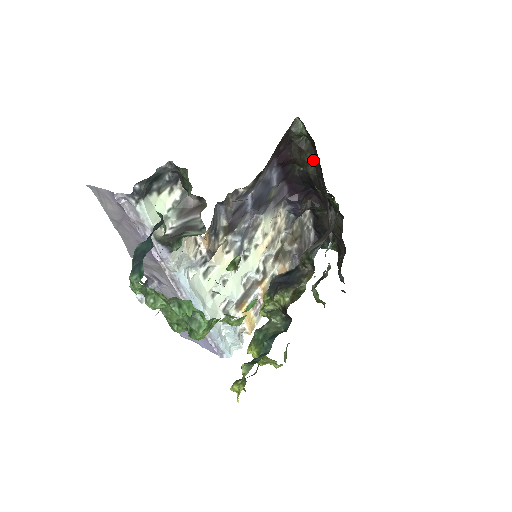
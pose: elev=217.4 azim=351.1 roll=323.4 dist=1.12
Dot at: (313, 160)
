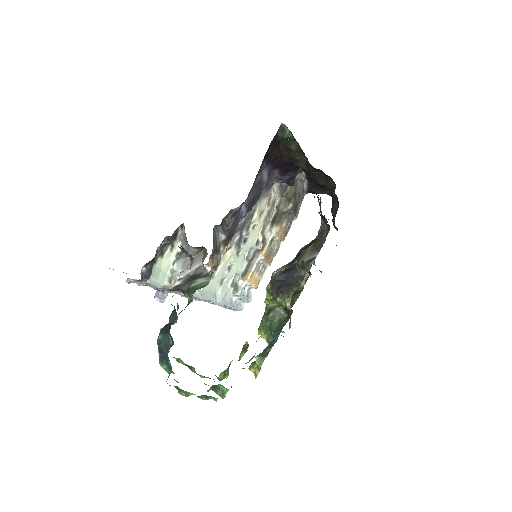
Dot at: (302, 158)
